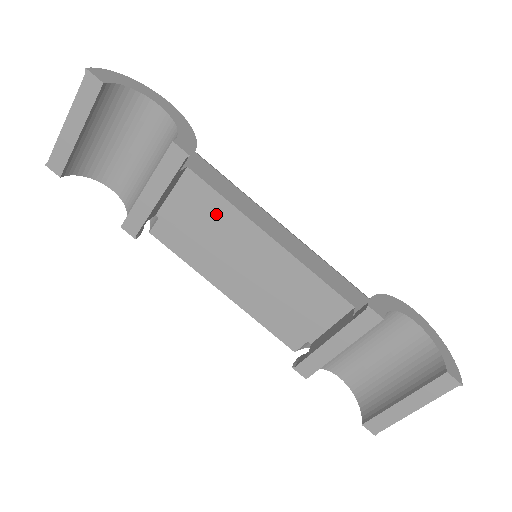
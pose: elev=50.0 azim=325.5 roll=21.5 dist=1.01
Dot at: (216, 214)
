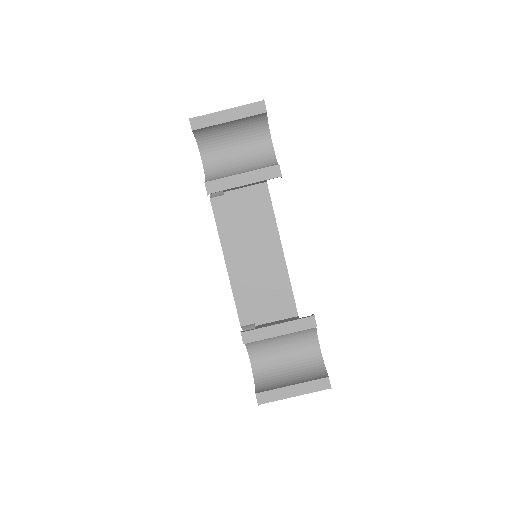
Dot at: (262, 216)
